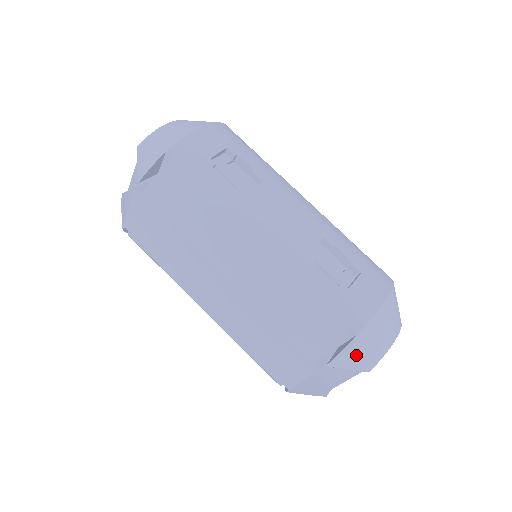
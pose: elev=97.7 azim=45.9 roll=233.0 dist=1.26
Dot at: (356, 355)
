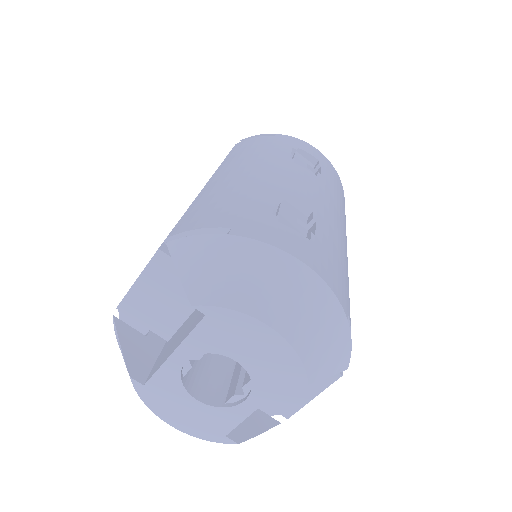
Dot at: (202, 259)
